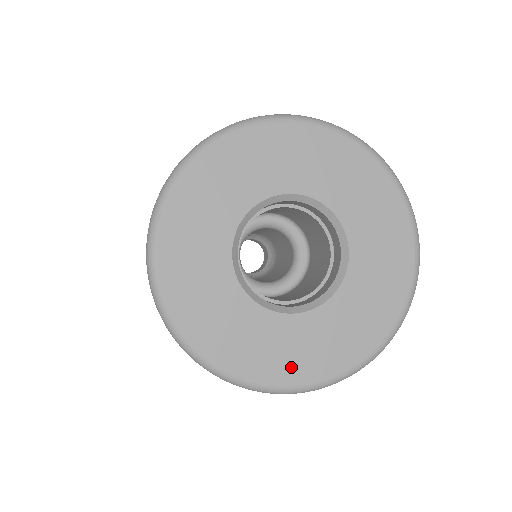
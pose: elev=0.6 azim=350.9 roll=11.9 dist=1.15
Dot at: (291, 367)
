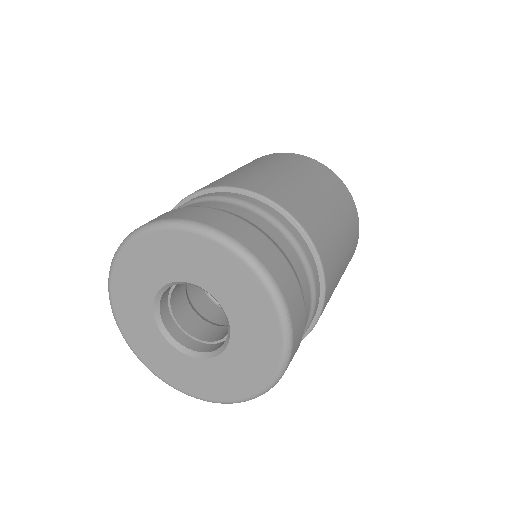
Dot at: (243, 385)
